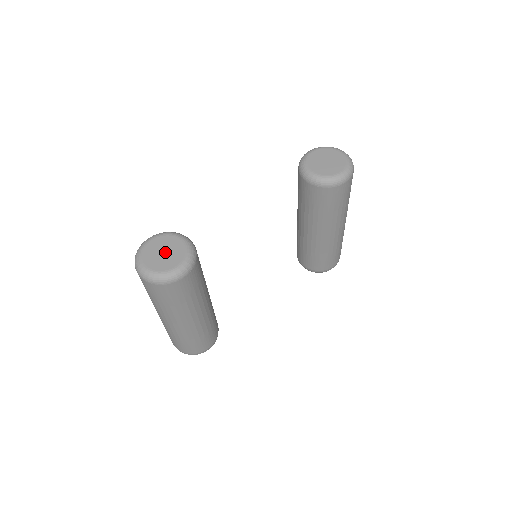
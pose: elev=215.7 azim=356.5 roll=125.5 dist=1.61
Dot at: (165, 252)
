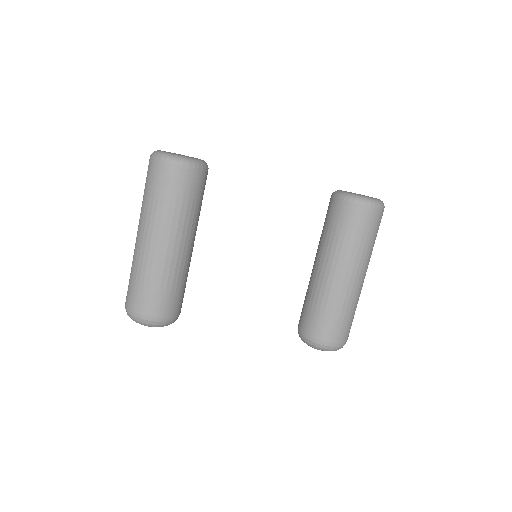
Dot at: (182, 155)
